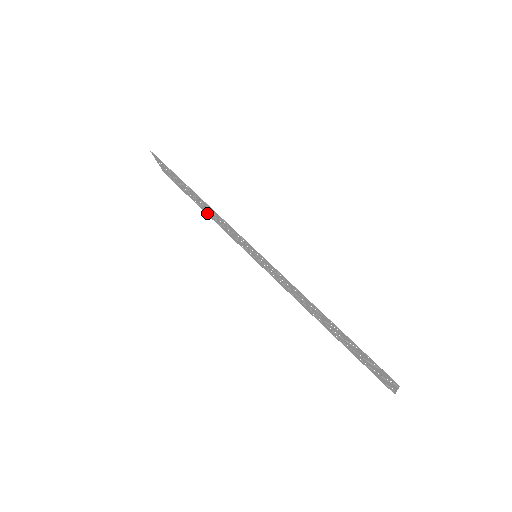
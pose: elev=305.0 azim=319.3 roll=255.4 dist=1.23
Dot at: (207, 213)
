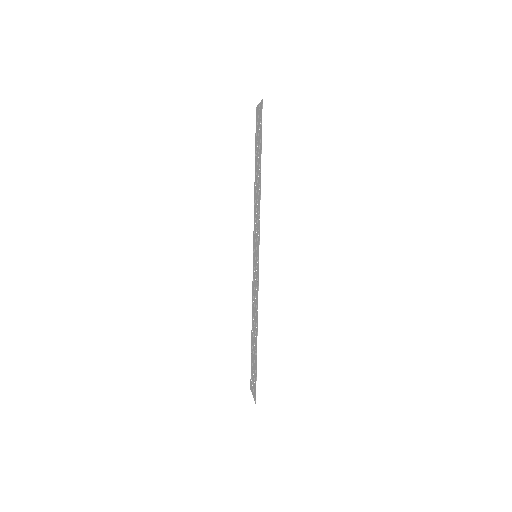
Dot at: (255, 182)
